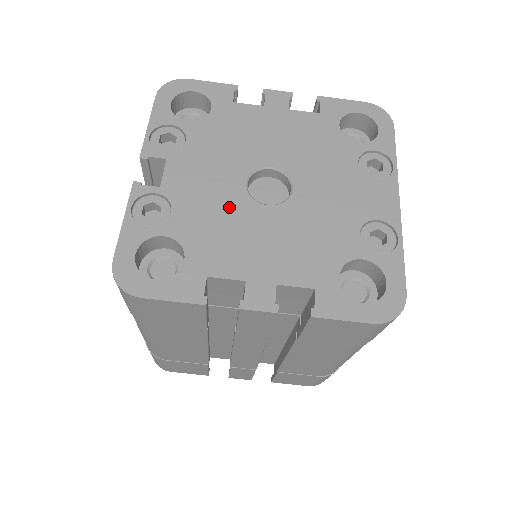
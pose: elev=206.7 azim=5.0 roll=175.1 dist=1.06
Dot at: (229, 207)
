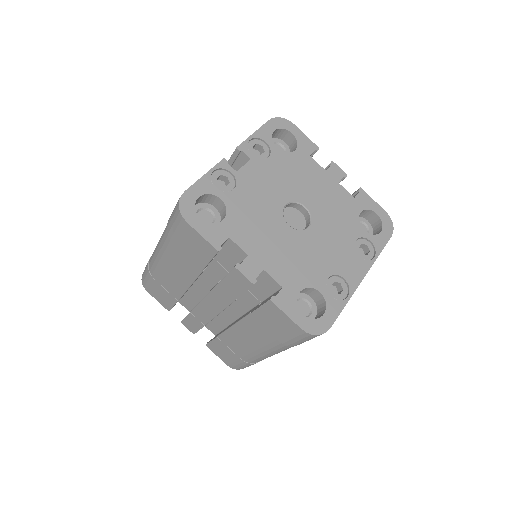
Dot at: (267, 210)
